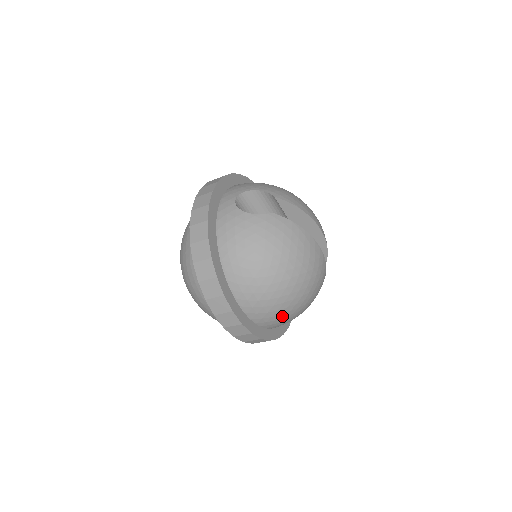
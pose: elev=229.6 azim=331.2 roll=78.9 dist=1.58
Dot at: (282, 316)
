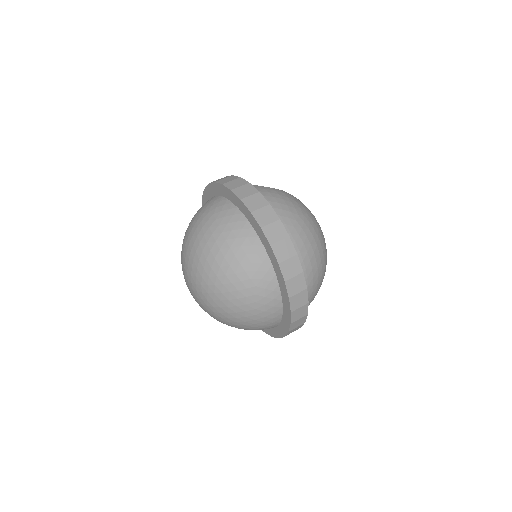
Dot at: (317, 281)
